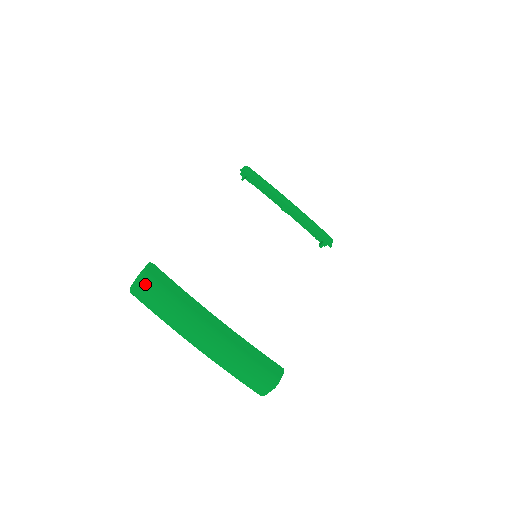
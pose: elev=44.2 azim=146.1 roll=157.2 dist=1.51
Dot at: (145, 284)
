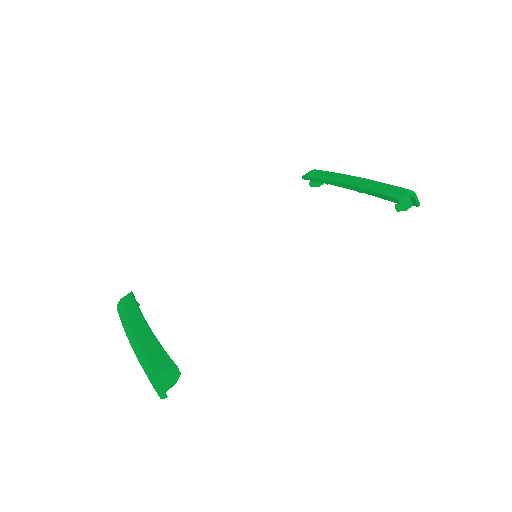
Dot at: (118, 309)
